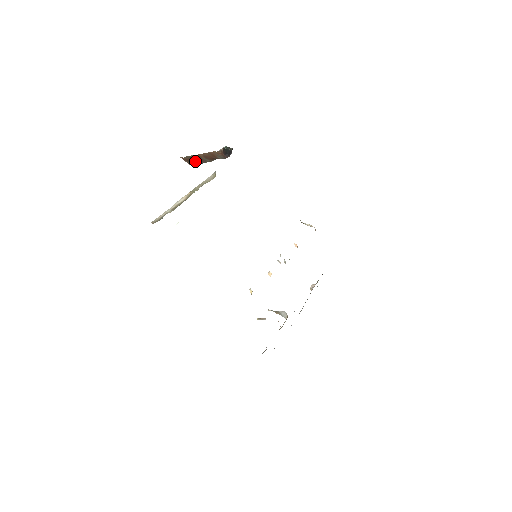
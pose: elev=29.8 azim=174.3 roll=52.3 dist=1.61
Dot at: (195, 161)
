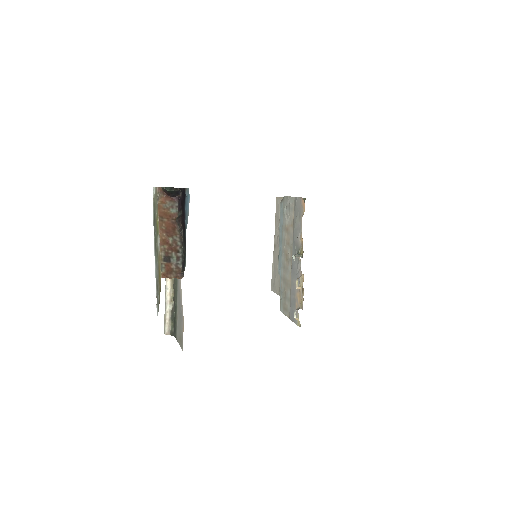
Dot at: (174, 261)
